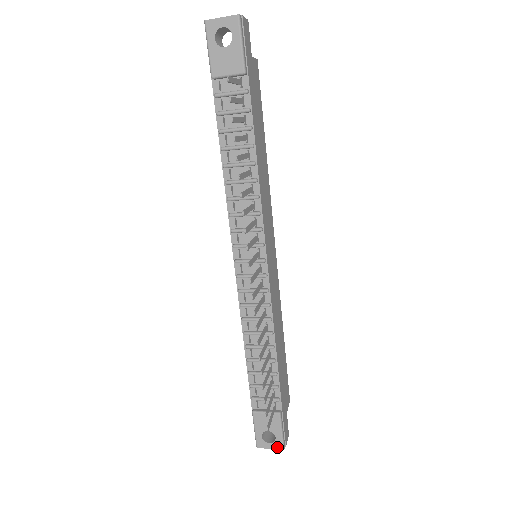
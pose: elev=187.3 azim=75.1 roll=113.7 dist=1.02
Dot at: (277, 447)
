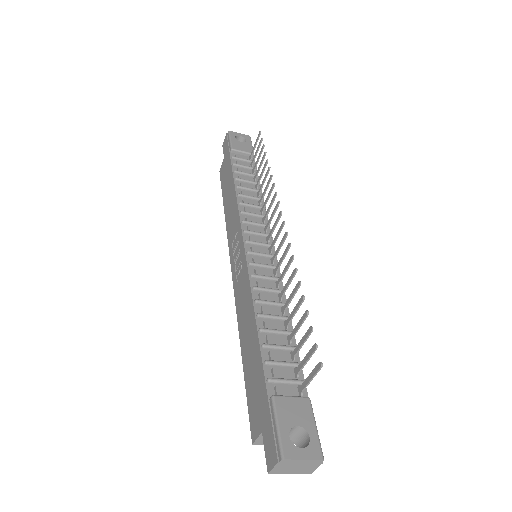
Dot at: (314, 455)
